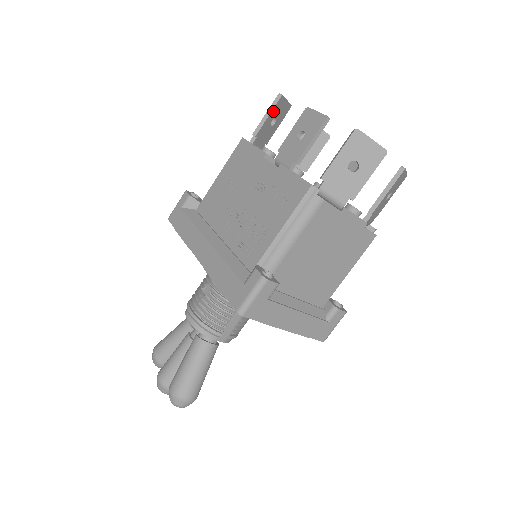
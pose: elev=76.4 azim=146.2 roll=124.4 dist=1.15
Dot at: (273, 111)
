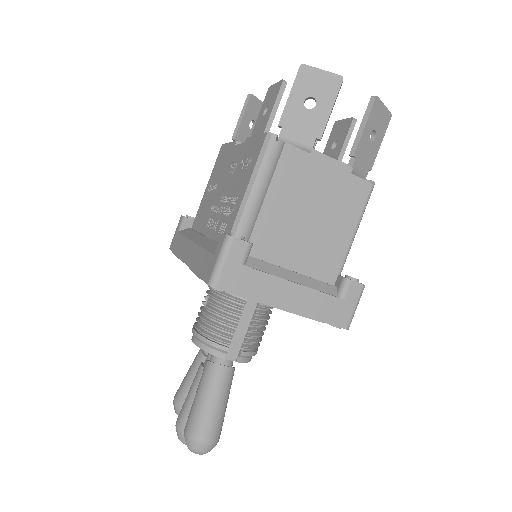
Dot at: (247, 112)
